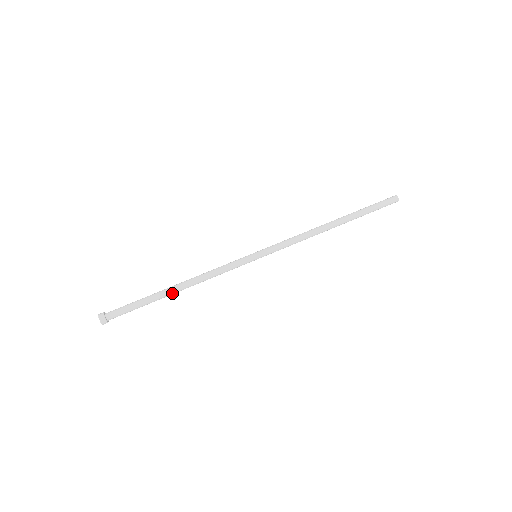
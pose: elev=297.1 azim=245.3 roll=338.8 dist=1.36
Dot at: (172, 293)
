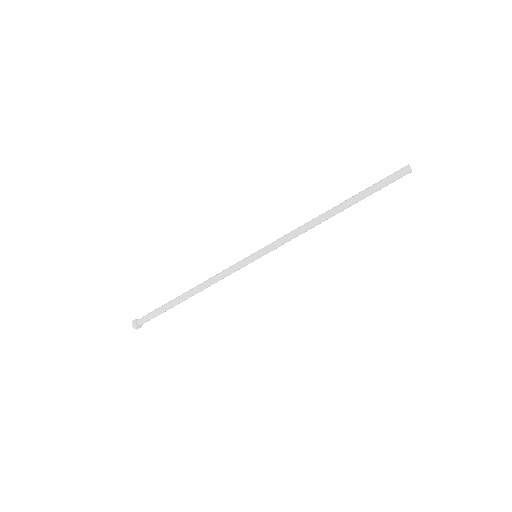
Dot at: (186, 299)
